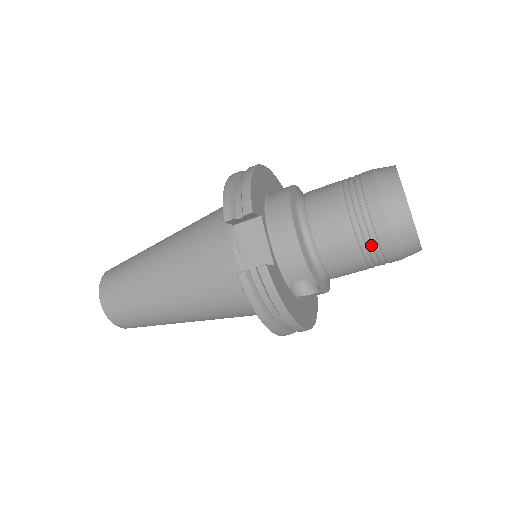
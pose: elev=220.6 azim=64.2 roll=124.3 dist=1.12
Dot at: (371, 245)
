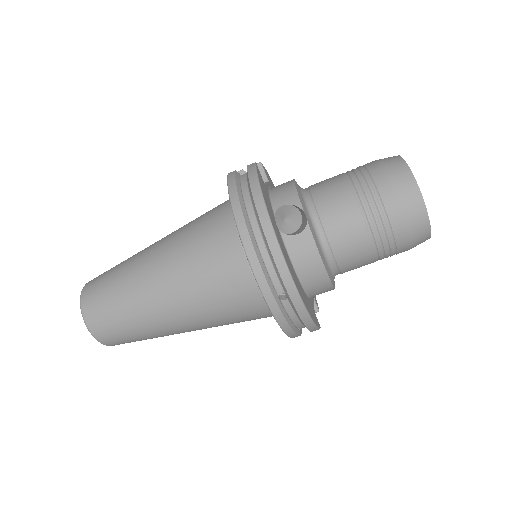
Dot at: (363, 180)
